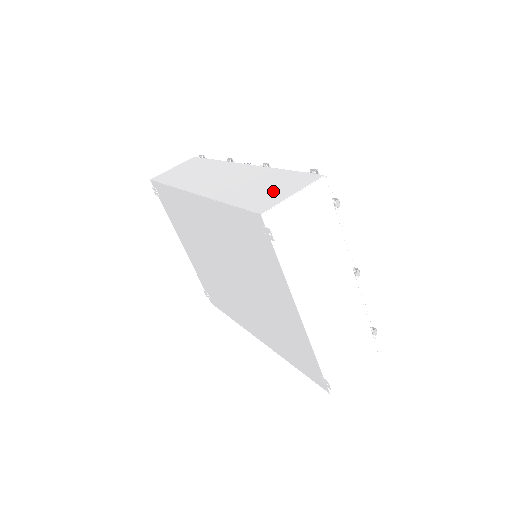
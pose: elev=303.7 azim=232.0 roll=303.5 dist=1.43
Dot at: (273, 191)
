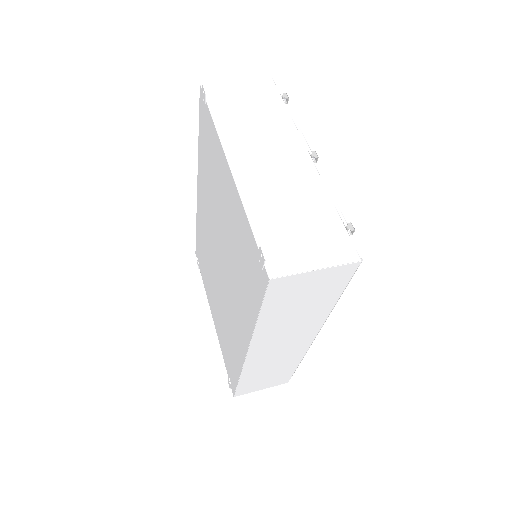
Dot at: occluded
